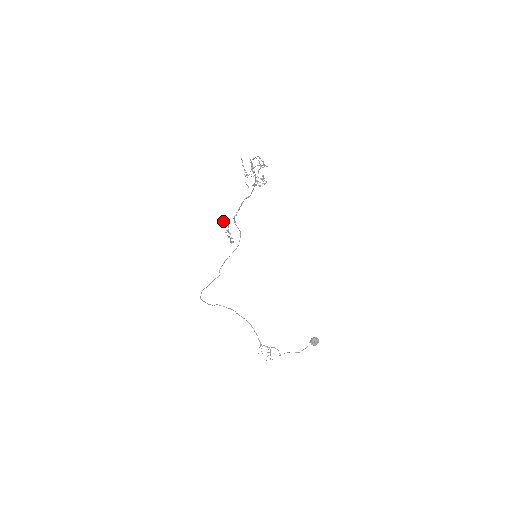
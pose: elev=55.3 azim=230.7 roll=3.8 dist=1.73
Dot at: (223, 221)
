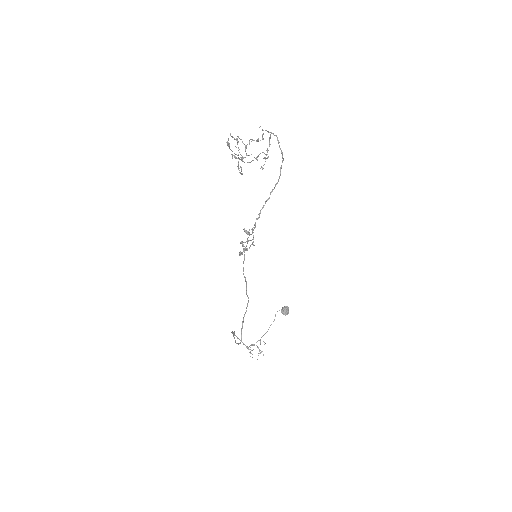
Dot at: (249, 233)
